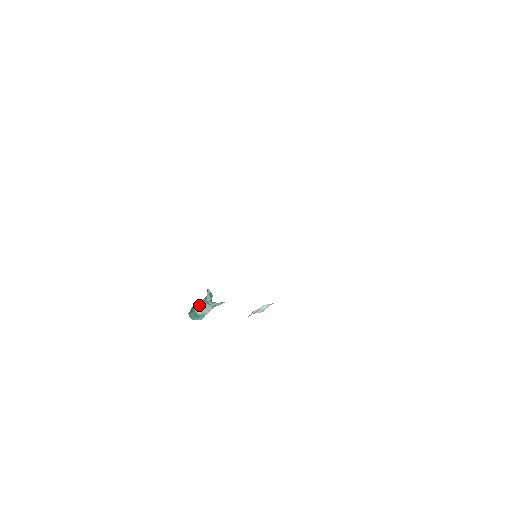
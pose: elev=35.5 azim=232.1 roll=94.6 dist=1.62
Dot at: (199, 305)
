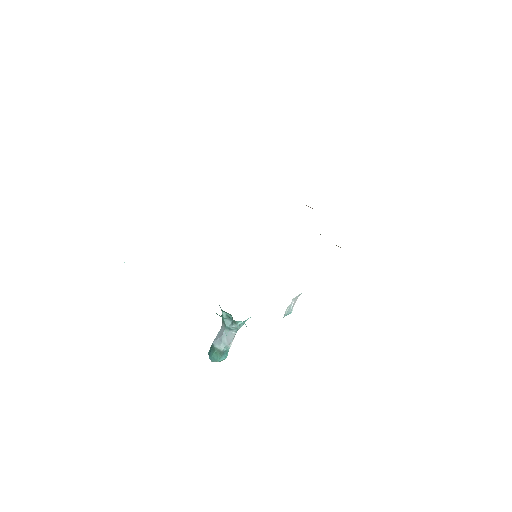
Dot at: (218, 339)
